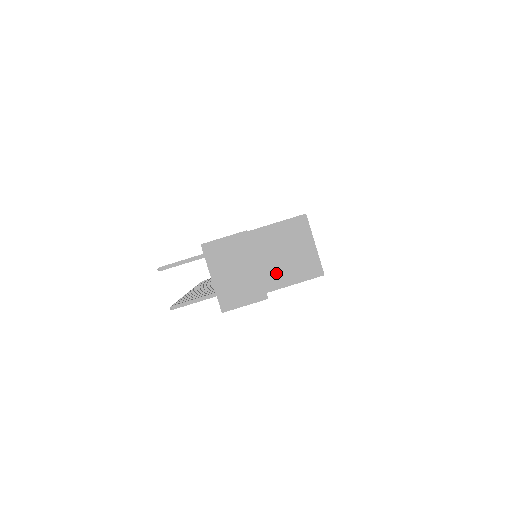
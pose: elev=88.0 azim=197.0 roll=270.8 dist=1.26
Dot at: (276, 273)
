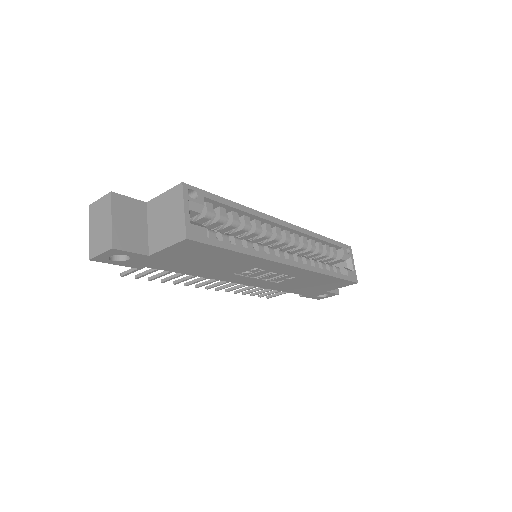
Dot at: (157, 238)
